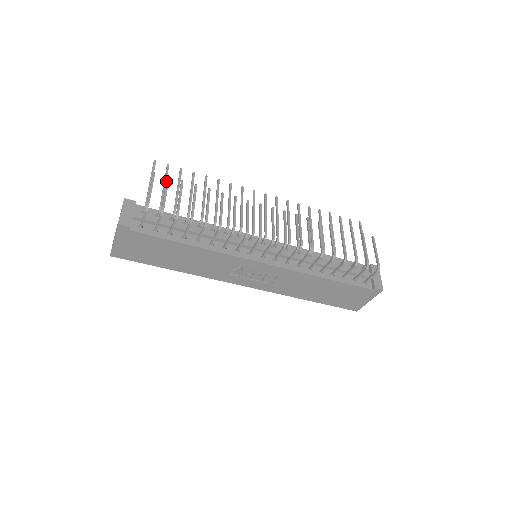
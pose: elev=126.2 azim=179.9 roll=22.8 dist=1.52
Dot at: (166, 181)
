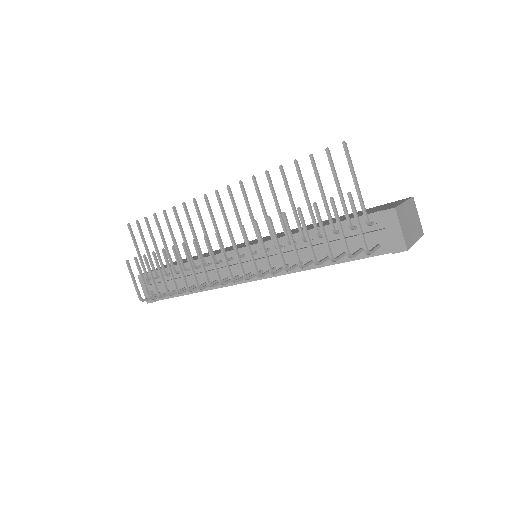
Dot at: (136, 265)
